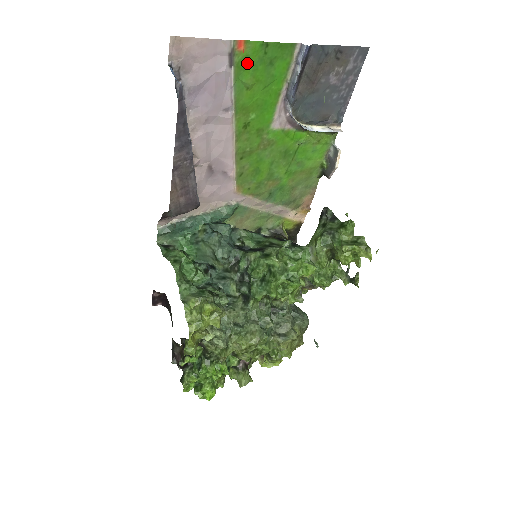
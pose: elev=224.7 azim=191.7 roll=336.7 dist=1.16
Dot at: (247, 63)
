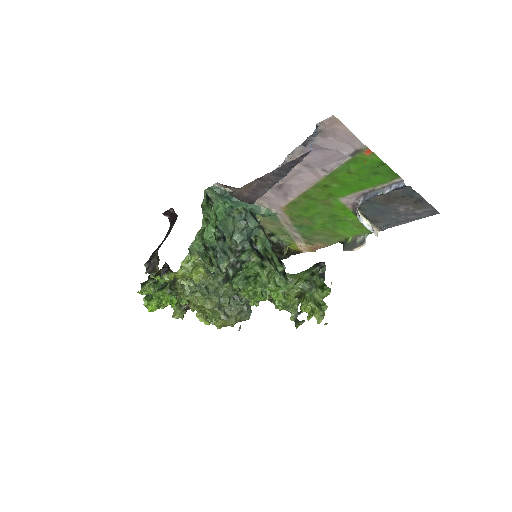
Dot at: (362, 162)
